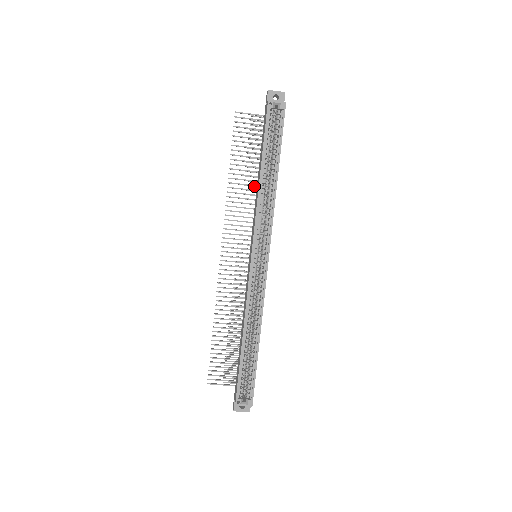
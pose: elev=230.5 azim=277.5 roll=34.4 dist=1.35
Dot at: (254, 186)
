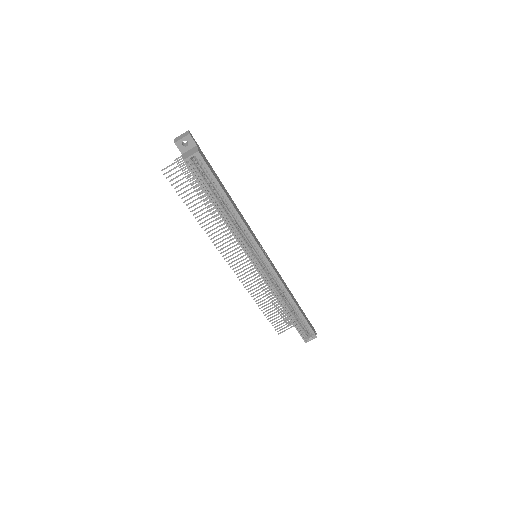
Dot at: occluded
